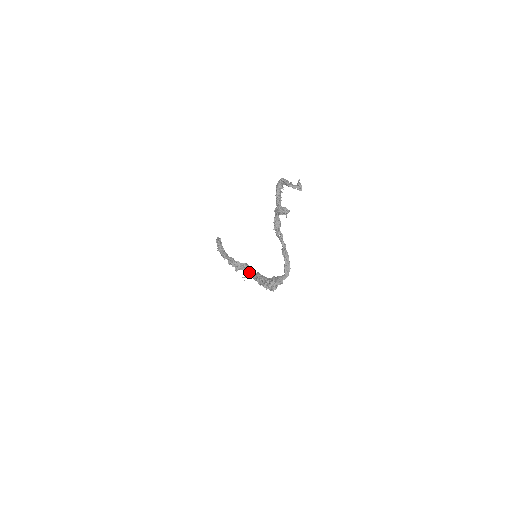
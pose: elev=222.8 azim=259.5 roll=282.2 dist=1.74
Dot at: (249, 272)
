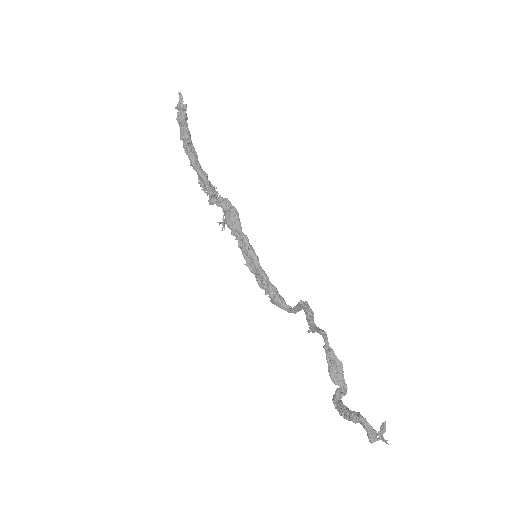
Dot at: (232, 228)
